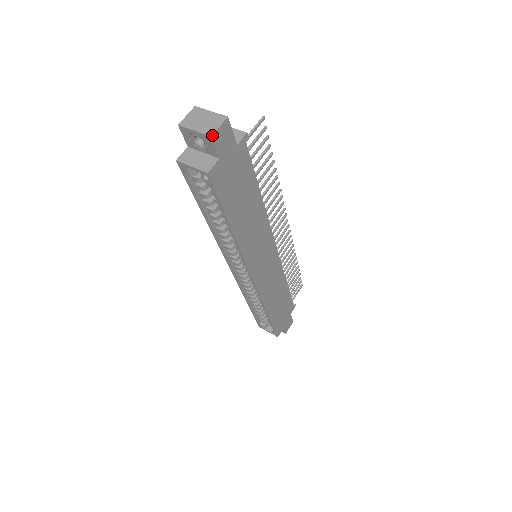
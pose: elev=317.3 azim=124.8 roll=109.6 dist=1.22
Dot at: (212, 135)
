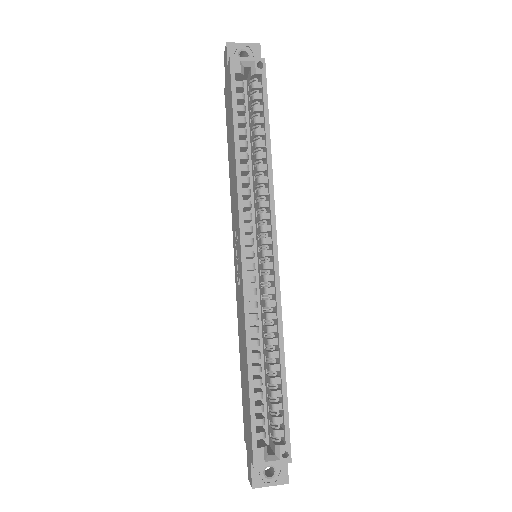
Dot at: occluded
